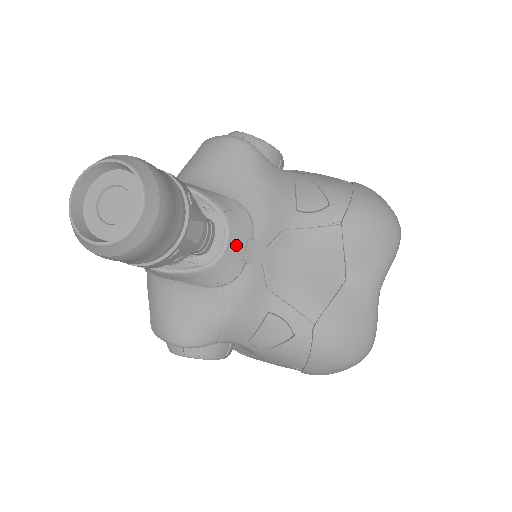
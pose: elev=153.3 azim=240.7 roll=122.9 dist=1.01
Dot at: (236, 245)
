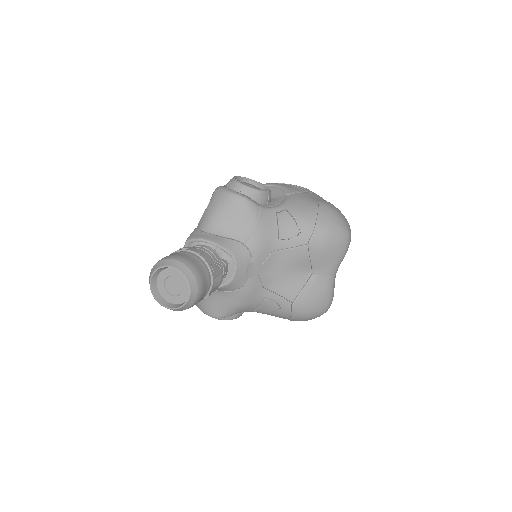
Dot at: (241, 271)
